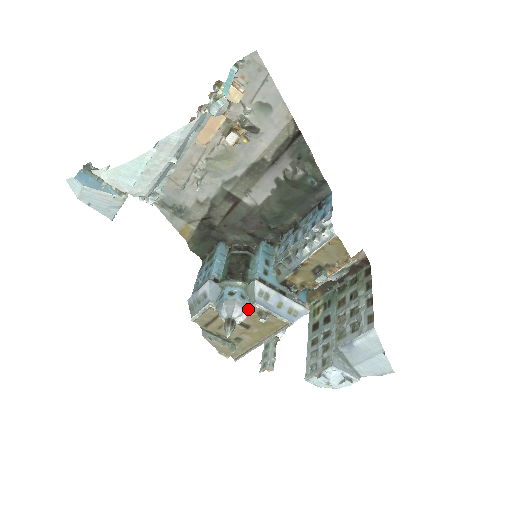
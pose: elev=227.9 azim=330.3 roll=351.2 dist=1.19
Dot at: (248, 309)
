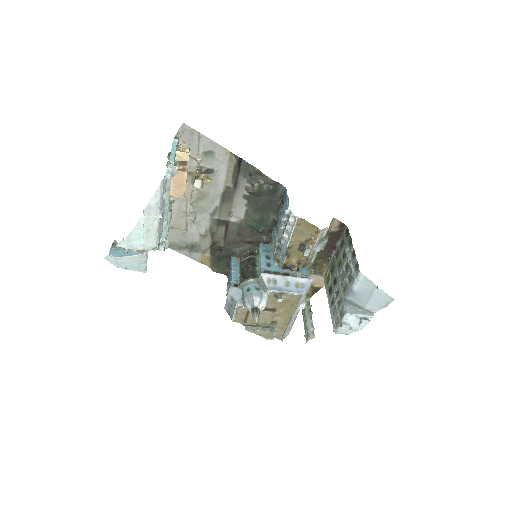
Dot at: (265, 296)
